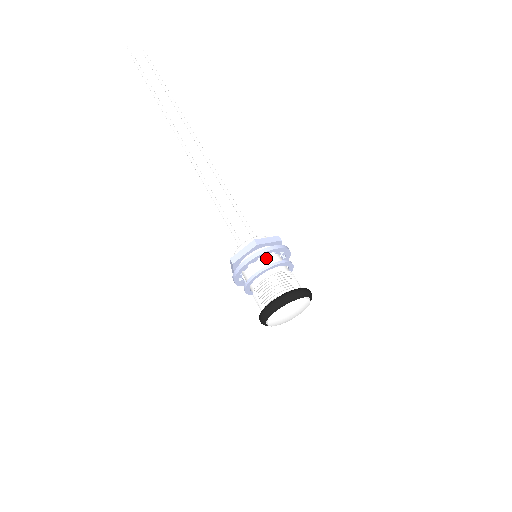
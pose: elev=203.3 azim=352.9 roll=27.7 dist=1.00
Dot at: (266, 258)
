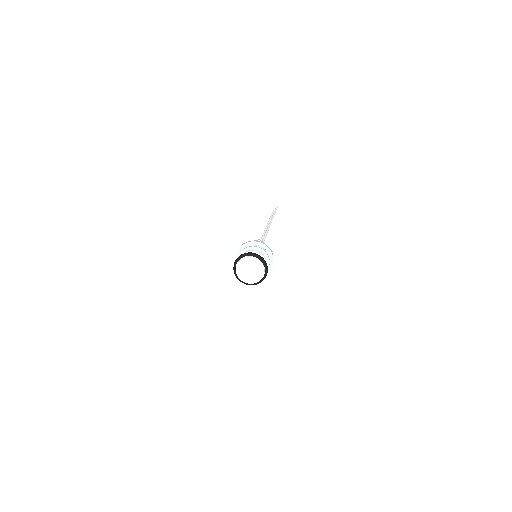
Dot at: occluded
